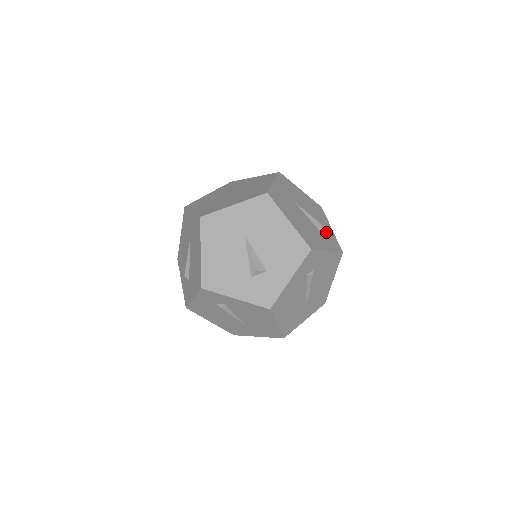
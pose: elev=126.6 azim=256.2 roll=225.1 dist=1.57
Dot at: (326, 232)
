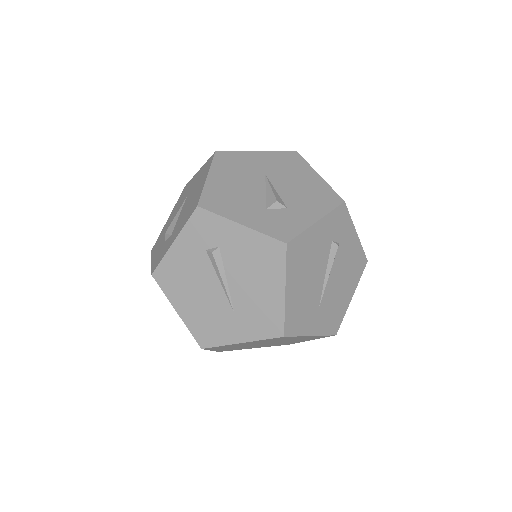
Dot at: occluded
